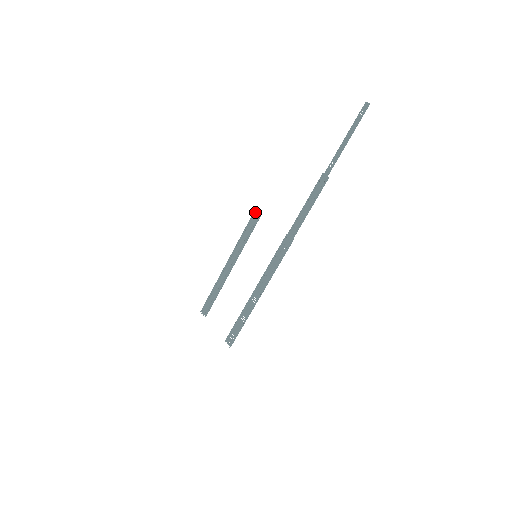
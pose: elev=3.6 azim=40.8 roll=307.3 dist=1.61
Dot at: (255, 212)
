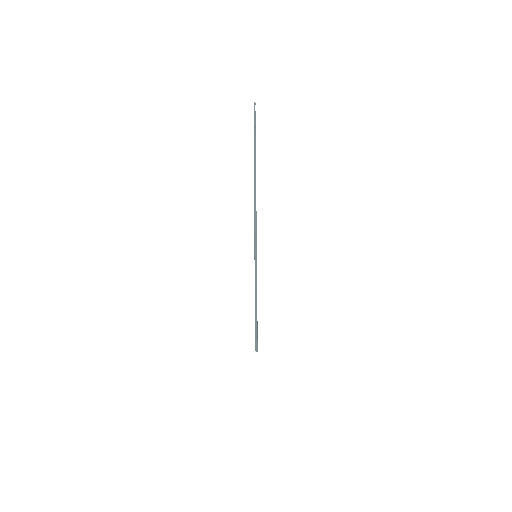
Dot at: occluded
